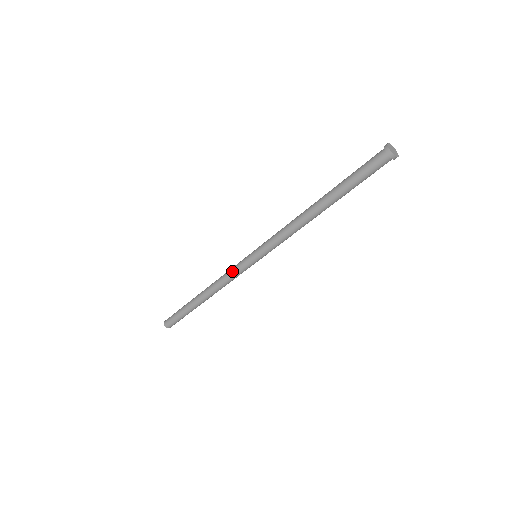
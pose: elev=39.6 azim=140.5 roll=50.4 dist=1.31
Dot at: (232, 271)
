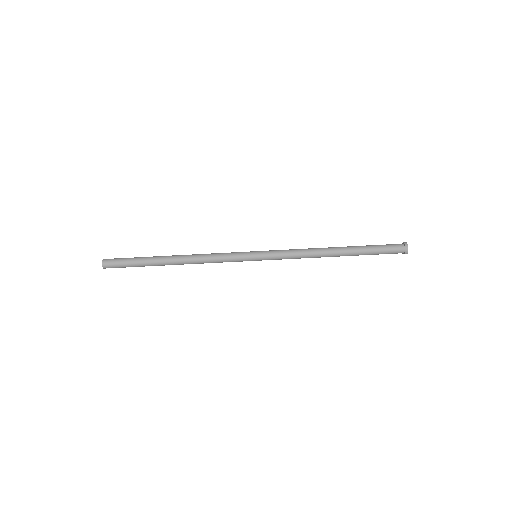
Dot at: occluded
